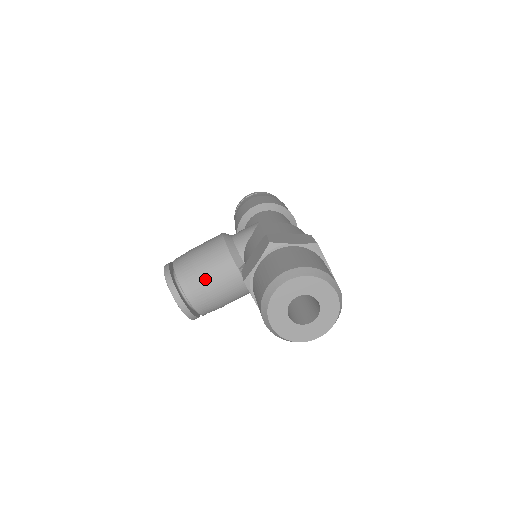
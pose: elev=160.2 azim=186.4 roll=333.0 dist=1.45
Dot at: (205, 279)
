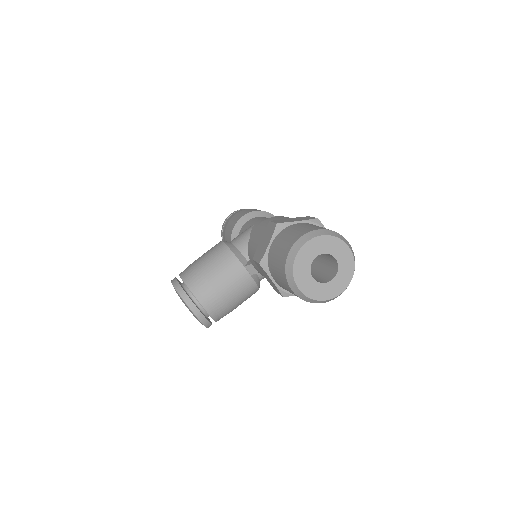
Dot at: (215, 282)
